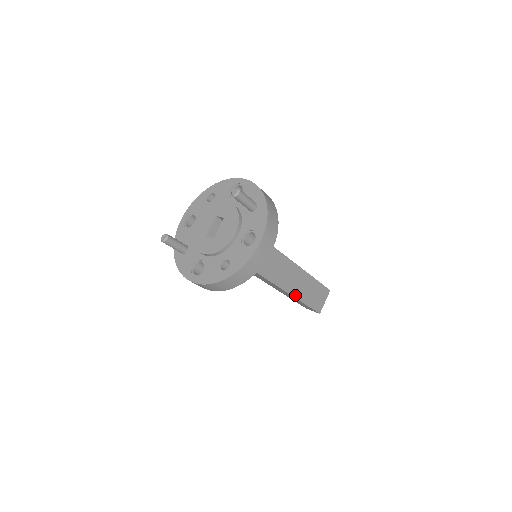
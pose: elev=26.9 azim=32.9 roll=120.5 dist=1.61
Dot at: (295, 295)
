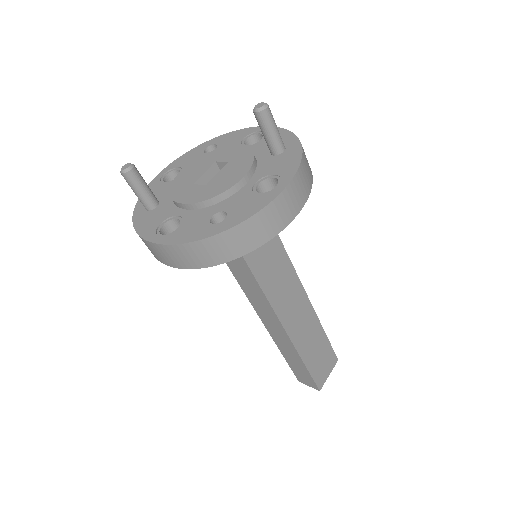
Dot at: (296, 343)
